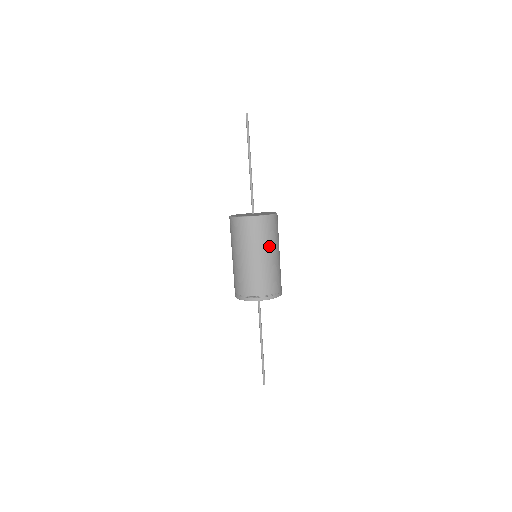
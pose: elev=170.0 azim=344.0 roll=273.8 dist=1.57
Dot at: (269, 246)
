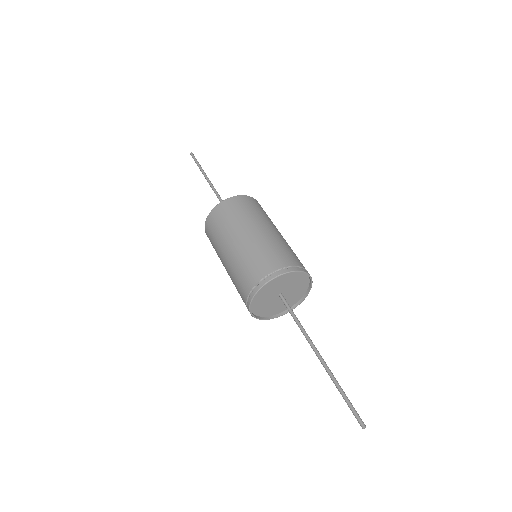
Dot at: (253, 221)
